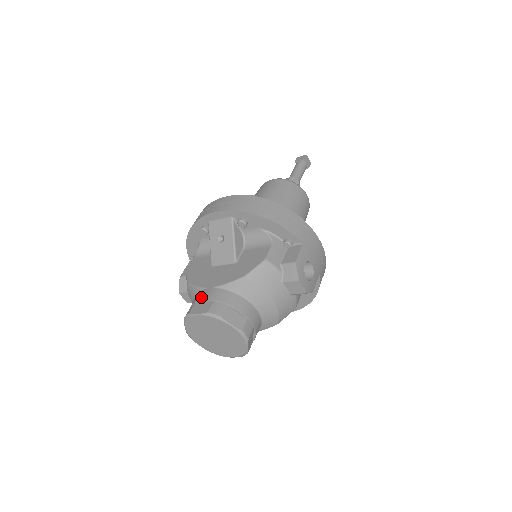
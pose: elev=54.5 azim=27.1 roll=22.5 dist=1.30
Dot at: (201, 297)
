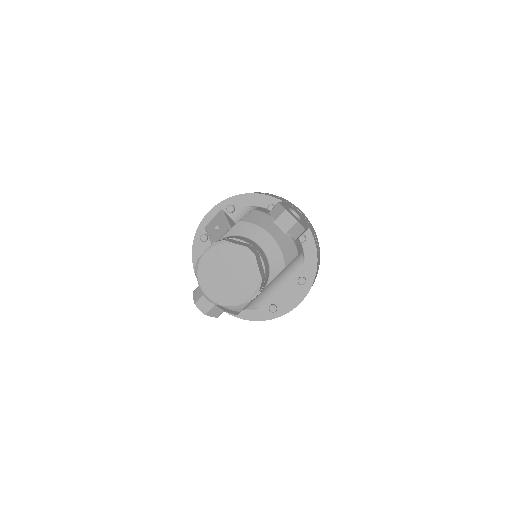
Dot at: occluded
